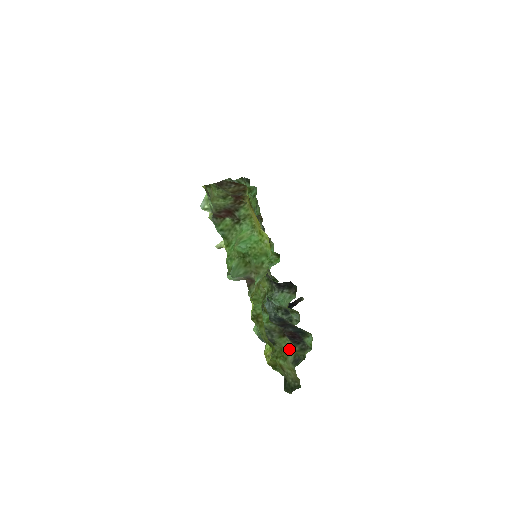
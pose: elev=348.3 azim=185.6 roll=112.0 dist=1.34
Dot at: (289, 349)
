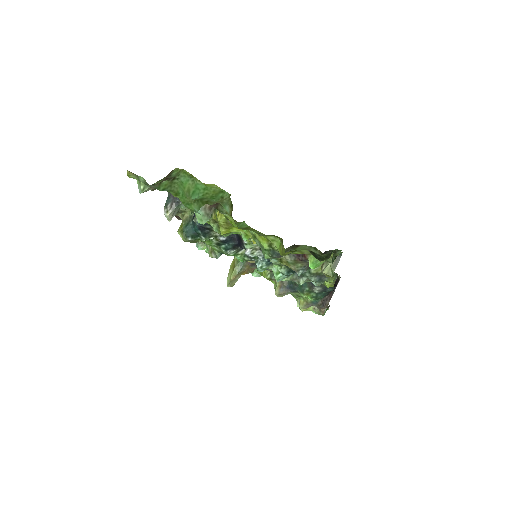
Dot at: (308, 248)
